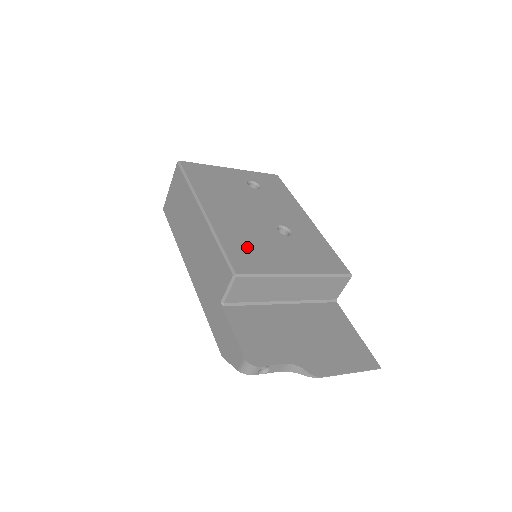
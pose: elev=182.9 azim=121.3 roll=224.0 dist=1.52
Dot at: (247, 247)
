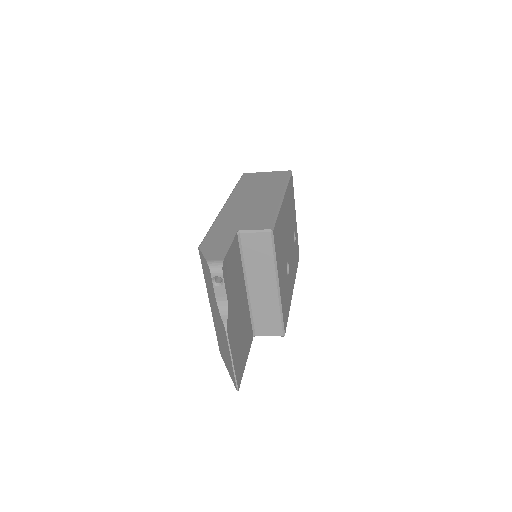
Dot at: (280, 238)
